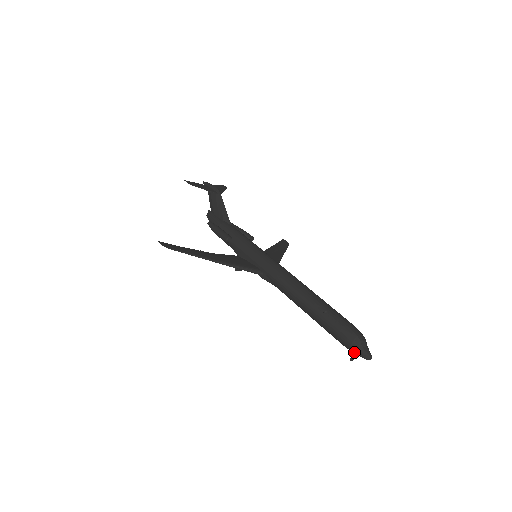
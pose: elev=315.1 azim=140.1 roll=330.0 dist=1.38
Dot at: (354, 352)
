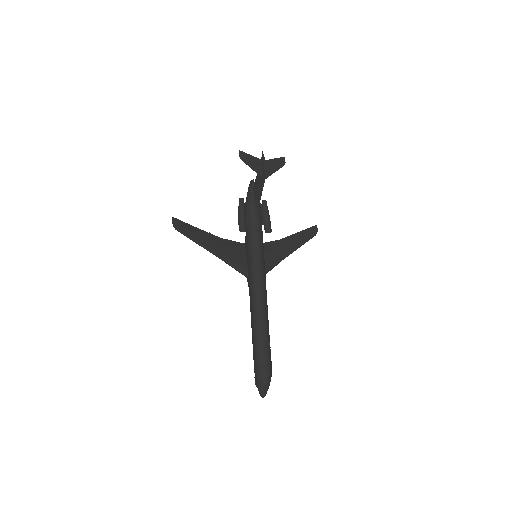
Dot at: (257, 385)
